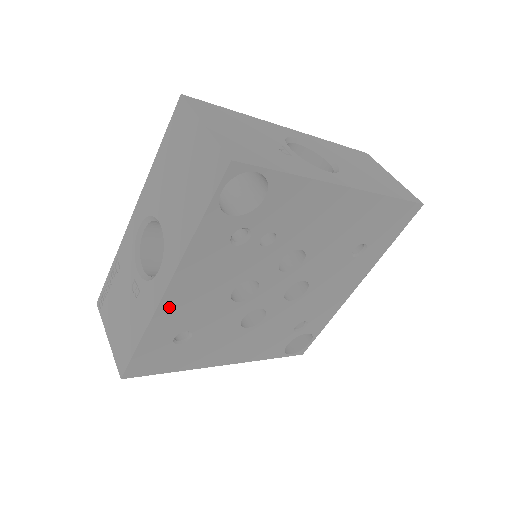
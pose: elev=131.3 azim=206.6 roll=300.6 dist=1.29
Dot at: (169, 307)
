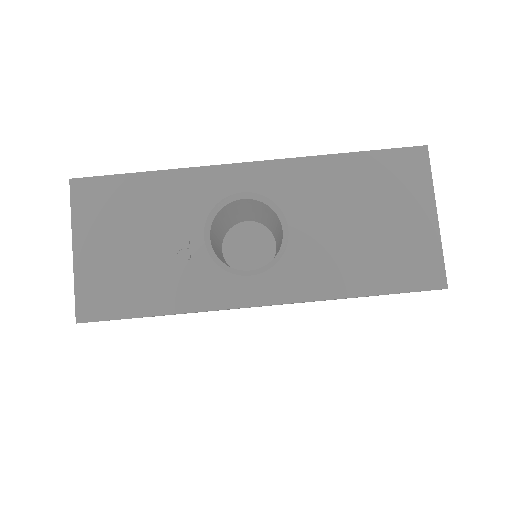
Dot at: occluded
